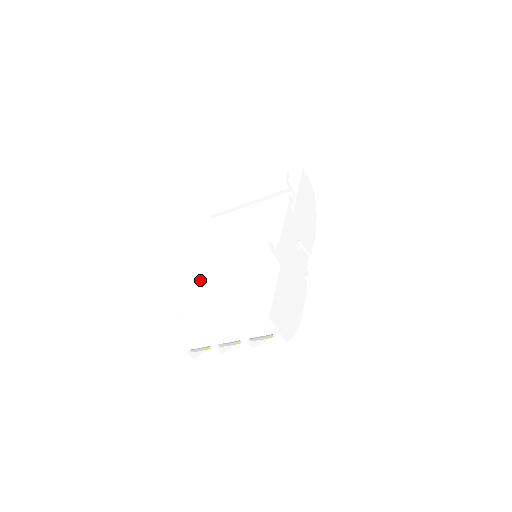
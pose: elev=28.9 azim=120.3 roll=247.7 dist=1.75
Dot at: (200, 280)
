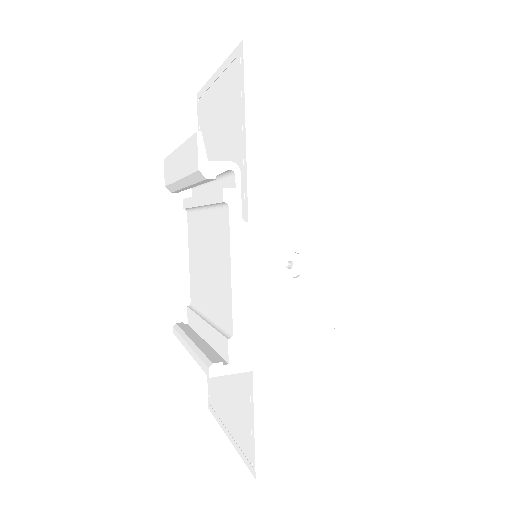
Dot at: occluded
